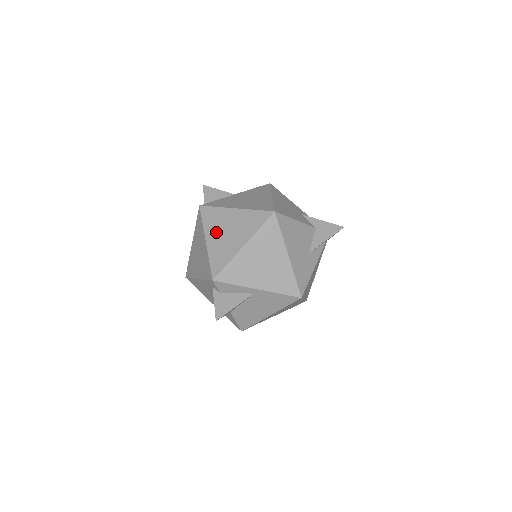
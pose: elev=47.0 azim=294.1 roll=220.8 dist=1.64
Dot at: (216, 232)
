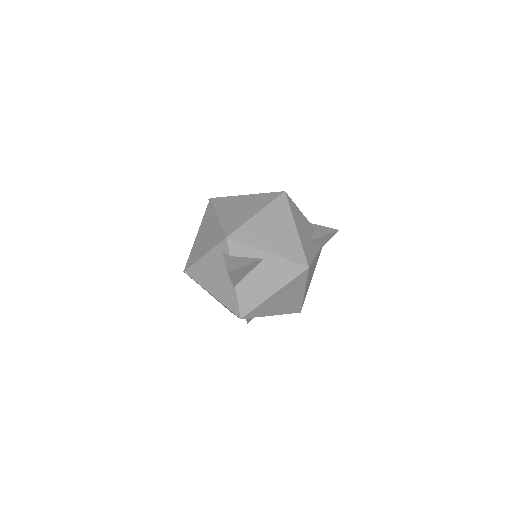
Dot at: (228, 209)
